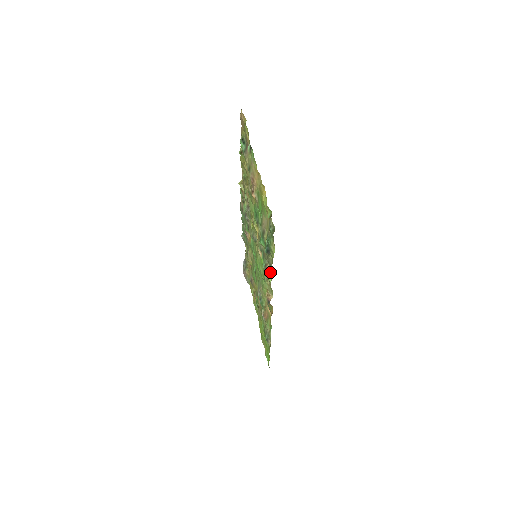
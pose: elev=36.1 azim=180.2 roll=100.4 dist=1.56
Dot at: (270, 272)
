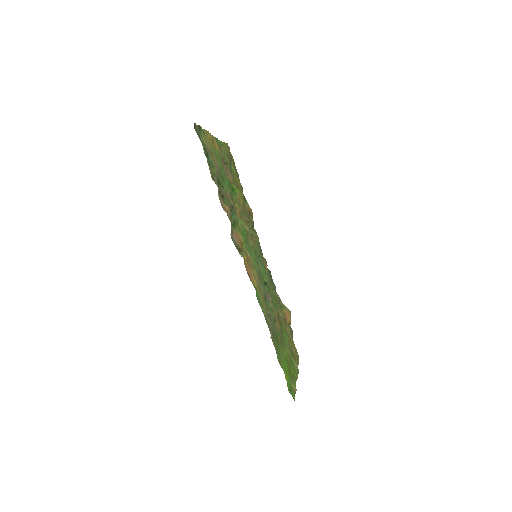
Dot at: (218, 191)
